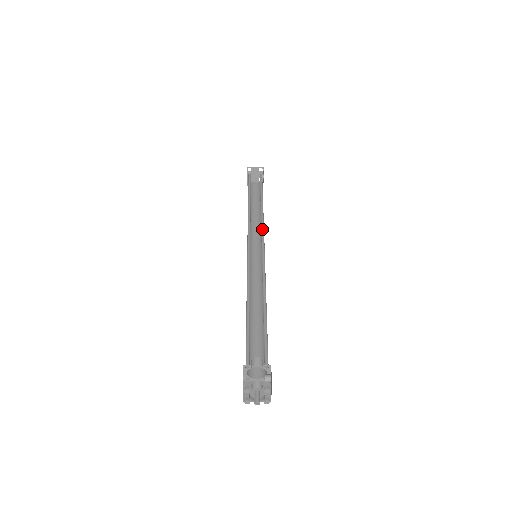
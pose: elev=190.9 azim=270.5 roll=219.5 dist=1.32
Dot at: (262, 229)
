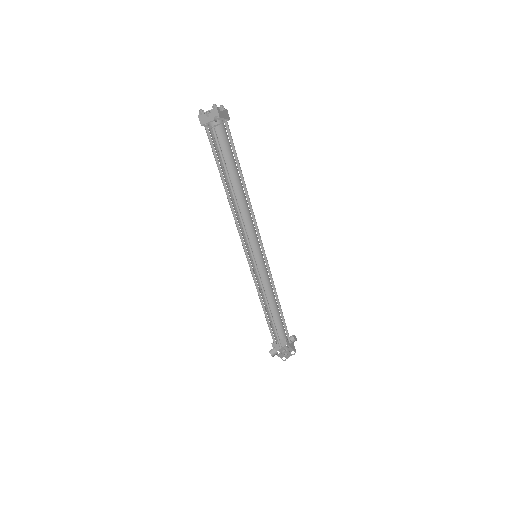
Dot at: (246, 232)
